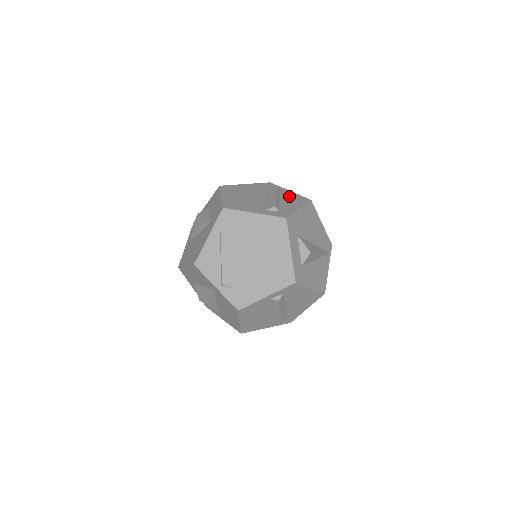
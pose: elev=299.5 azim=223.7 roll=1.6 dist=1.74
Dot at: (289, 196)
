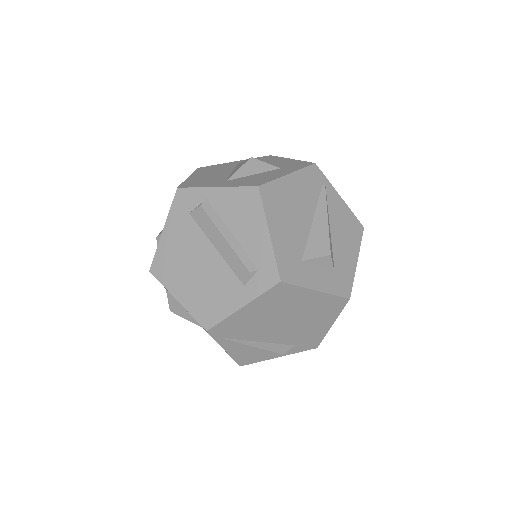
Dot at: (230, 208)
